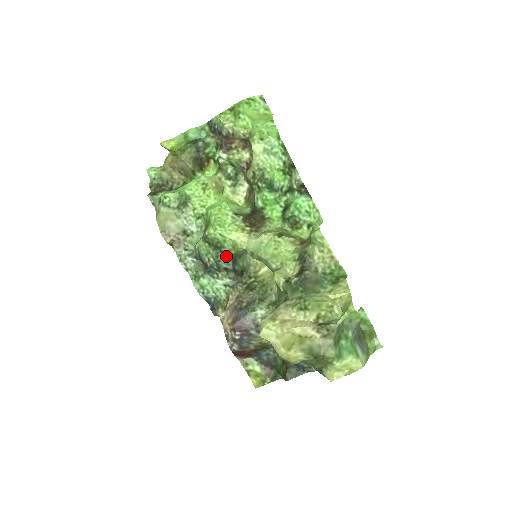
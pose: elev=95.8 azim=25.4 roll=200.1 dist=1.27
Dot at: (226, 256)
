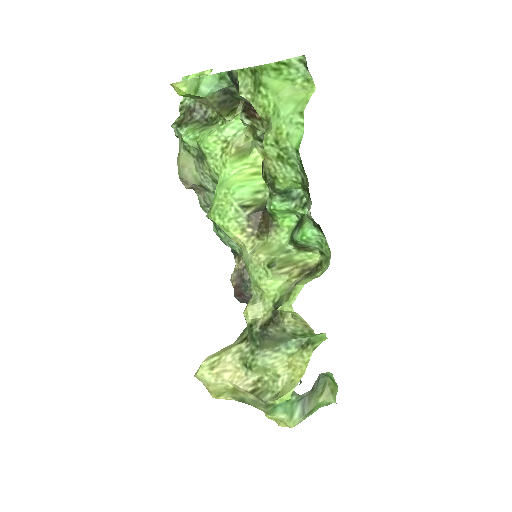
Dot at: occluded
